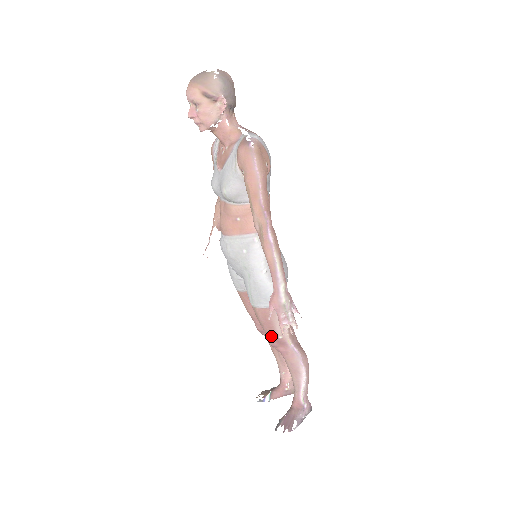
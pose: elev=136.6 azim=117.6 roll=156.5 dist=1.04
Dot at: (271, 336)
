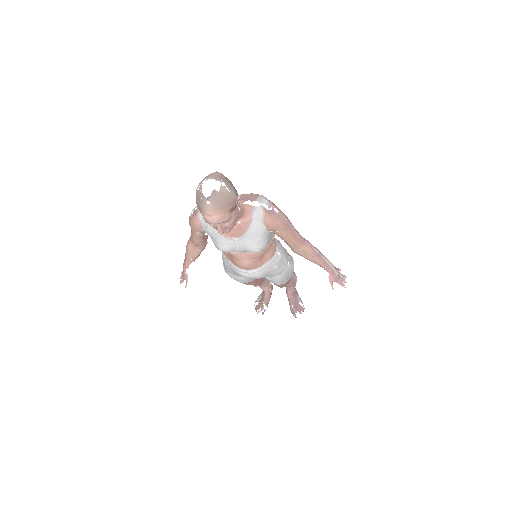
Dot at: occluded
